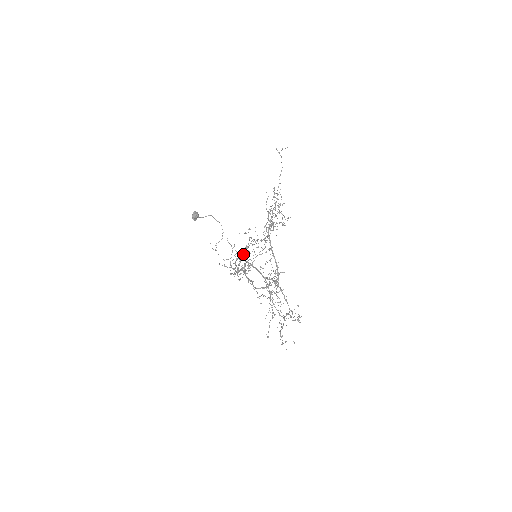
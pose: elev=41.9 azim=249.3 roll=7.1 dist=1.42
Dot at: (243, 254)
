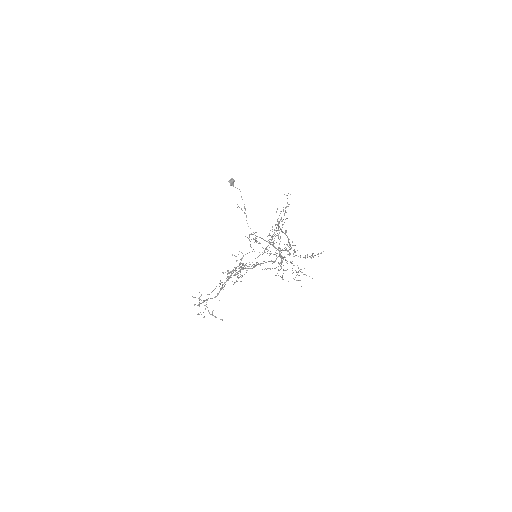
Dot at: (230, 275)
